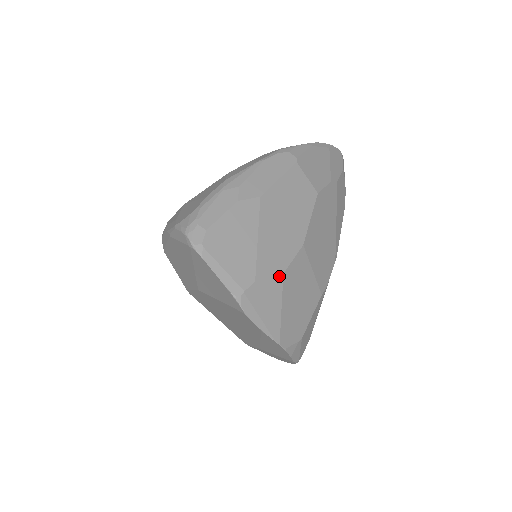
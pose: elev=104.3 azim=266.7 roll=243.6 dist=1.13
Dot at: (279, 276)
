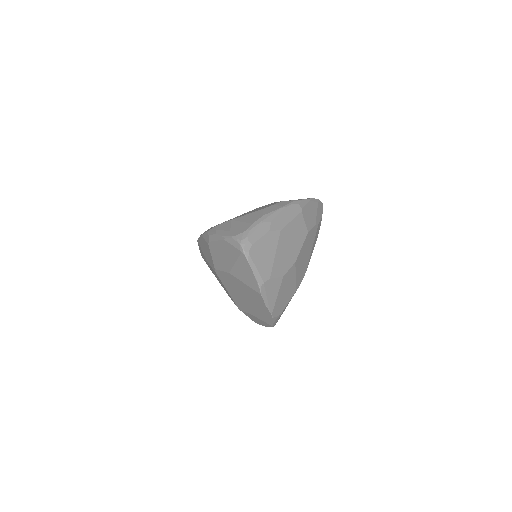
Dot at: (281, 278)
